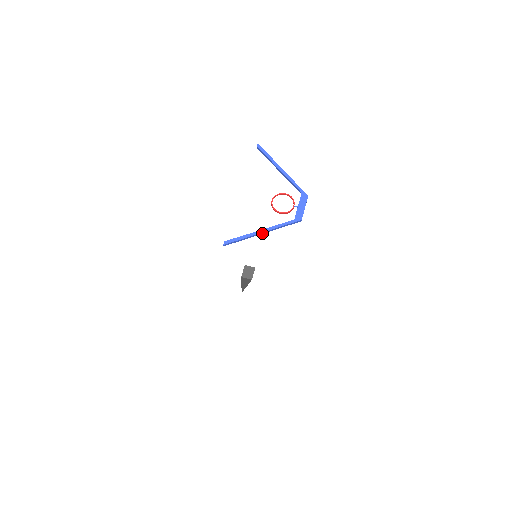
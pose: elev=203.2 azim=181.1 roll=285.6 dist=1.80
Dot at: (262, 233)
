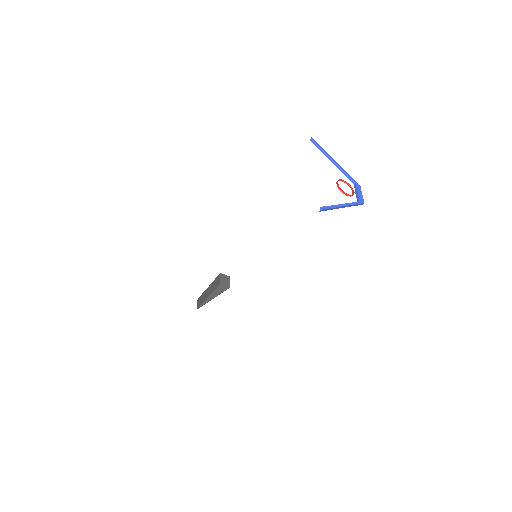
Dot at: (342, 207)
